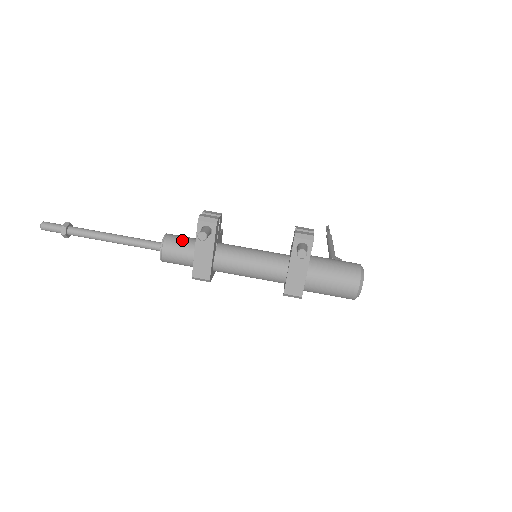
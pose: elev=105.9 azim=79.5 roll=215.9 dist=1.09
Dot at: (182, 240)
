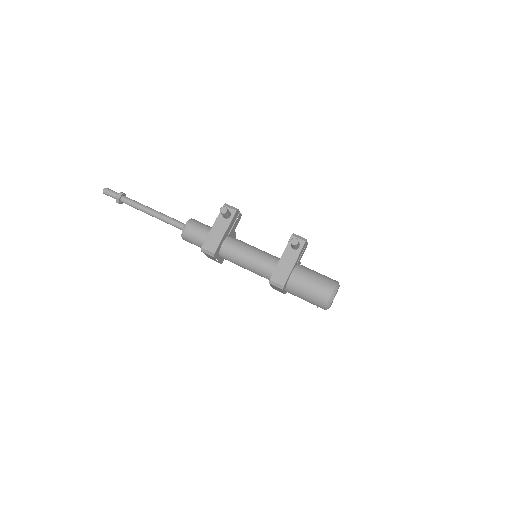
Dot at: (204, 224)
